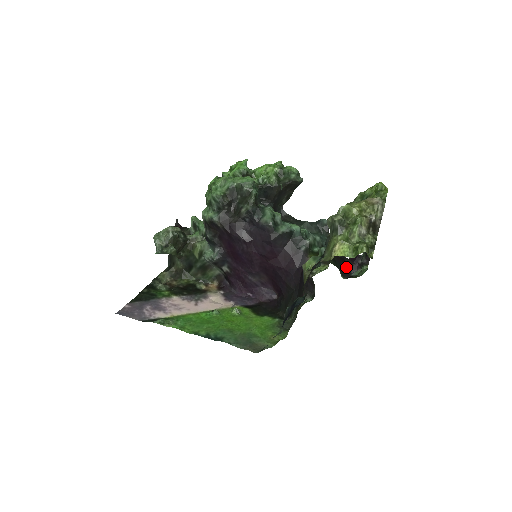
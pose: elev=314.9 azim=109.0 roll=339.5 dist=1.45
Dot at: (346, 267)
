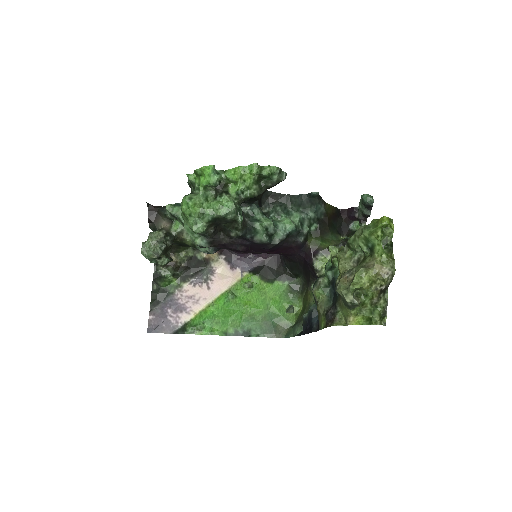
Dot at: (343, 221)
